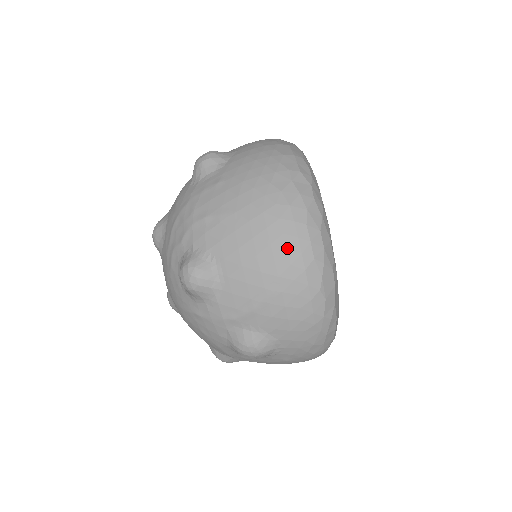
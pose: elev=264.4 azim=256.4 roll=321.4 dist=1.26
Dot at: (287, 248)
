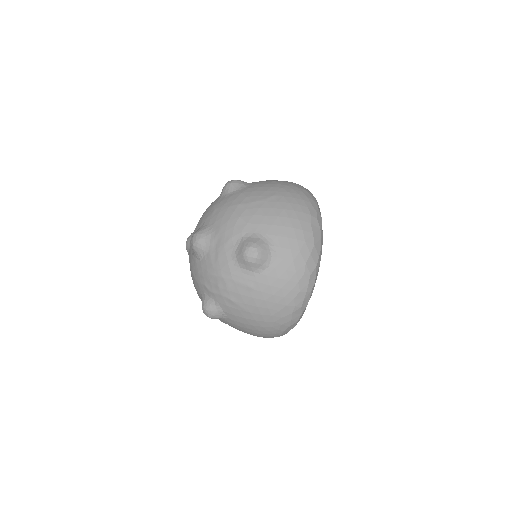
Dot at: (267, 334)
